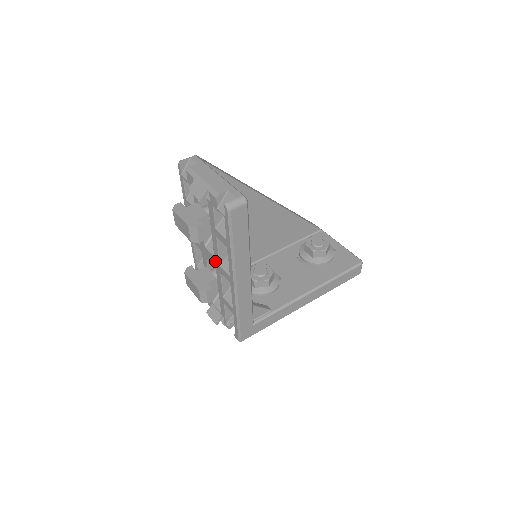
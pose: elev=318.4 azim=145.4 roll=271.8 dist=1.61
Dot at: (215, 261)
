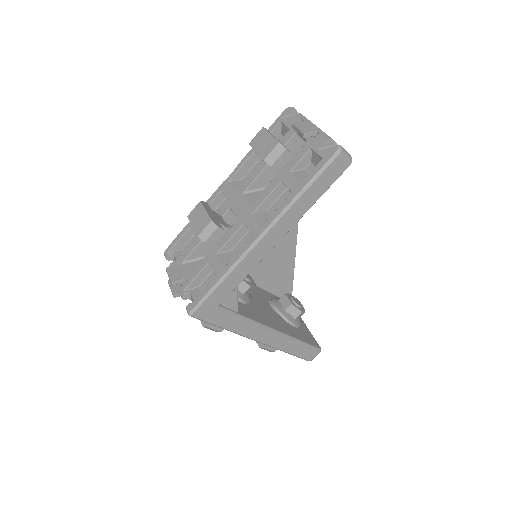
Dot at: (247, 209)
